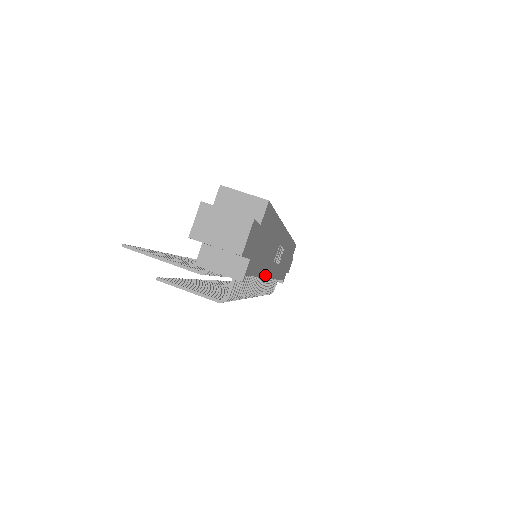
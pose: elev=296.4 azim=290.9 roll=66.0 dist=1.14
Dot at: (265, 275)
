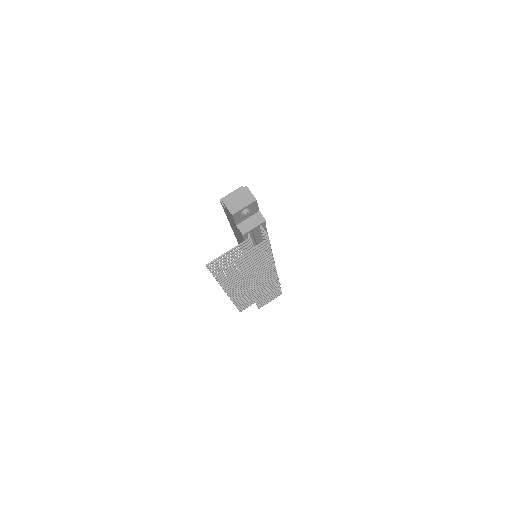
Dot at: occluded
